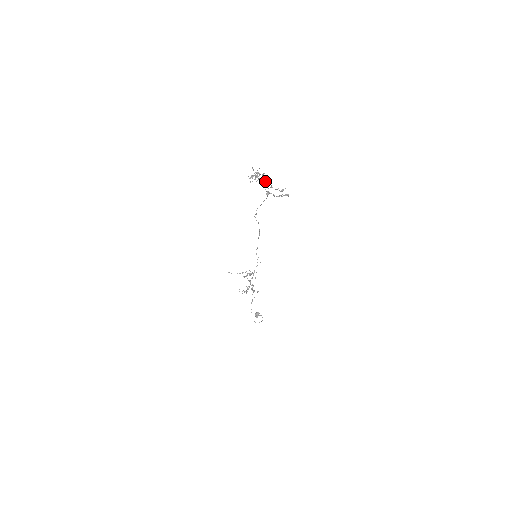
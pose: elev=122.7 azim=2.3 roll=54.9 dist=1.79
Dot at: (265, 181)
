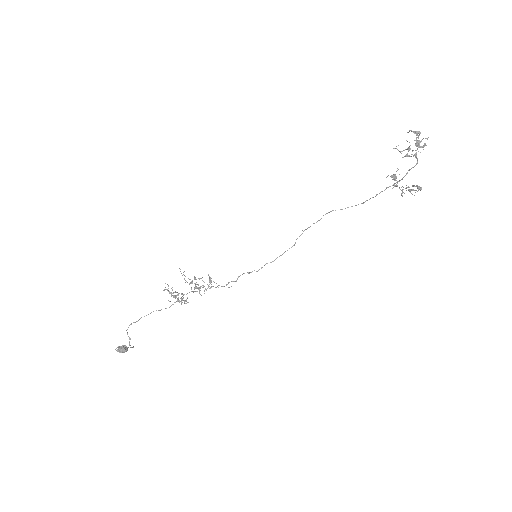
Dot at: (415, 155)
